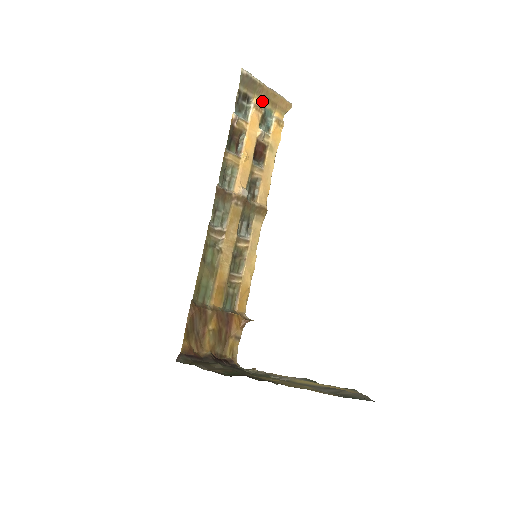
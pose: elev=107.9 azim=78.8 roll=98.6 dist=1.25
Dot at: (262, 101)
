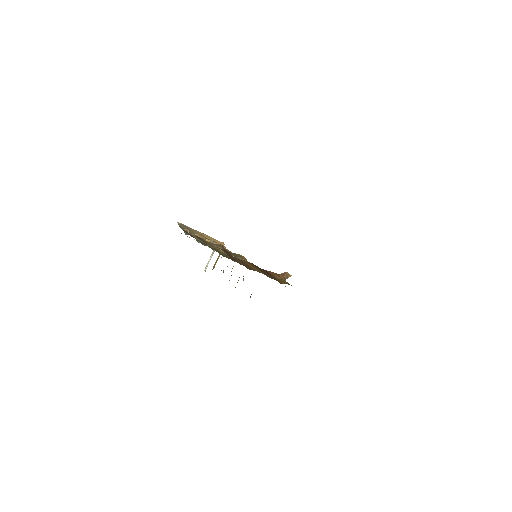
Dot at: occluded
